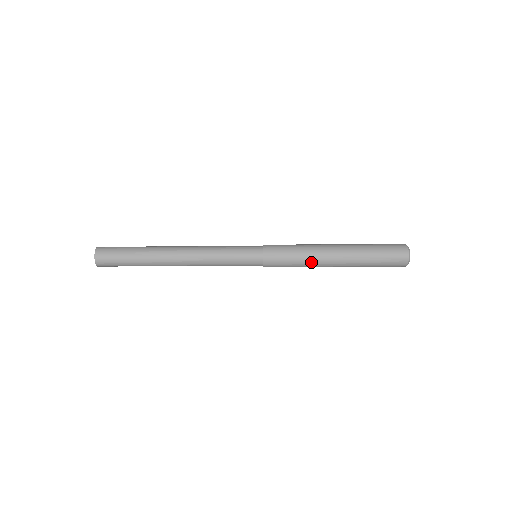
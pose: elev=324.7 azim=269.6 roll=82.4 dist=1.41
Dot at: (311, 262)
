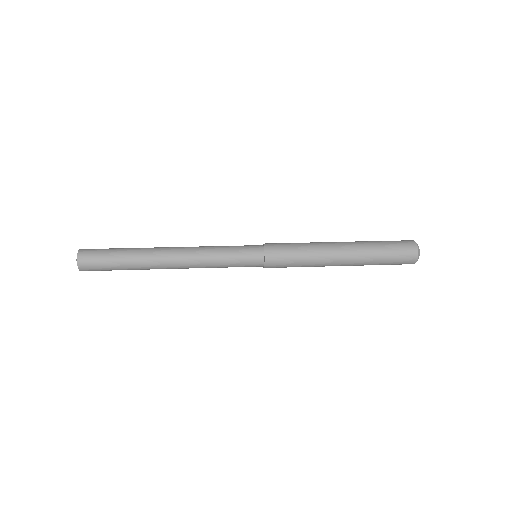
Dot at: (316, 250)
